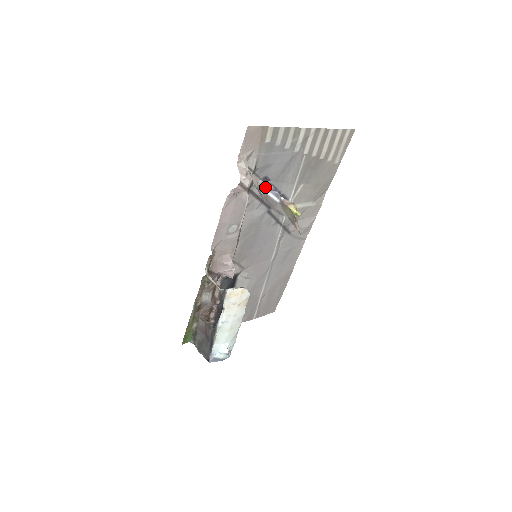
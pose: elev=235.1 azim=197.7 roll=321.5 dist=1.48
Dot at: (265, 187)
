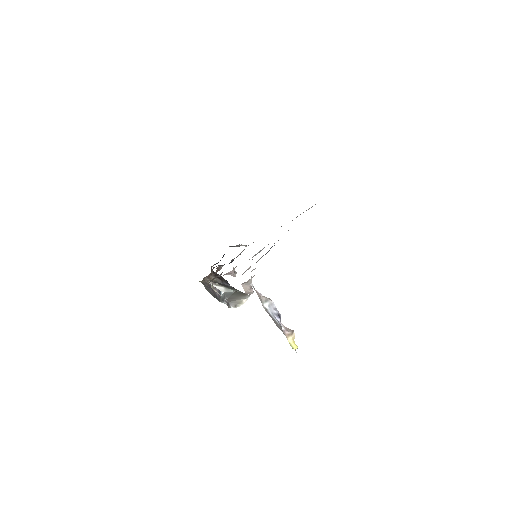
Dot at: (268, 306)
